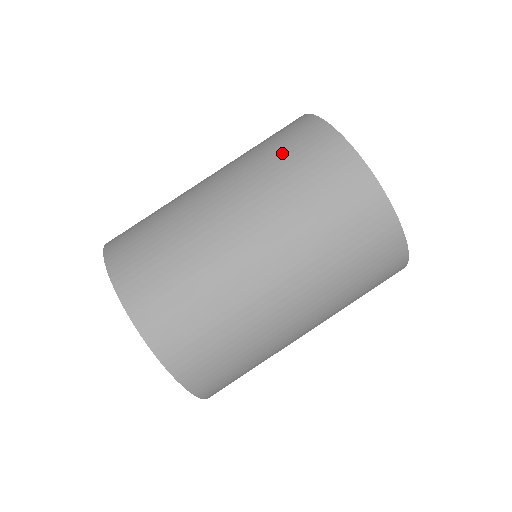
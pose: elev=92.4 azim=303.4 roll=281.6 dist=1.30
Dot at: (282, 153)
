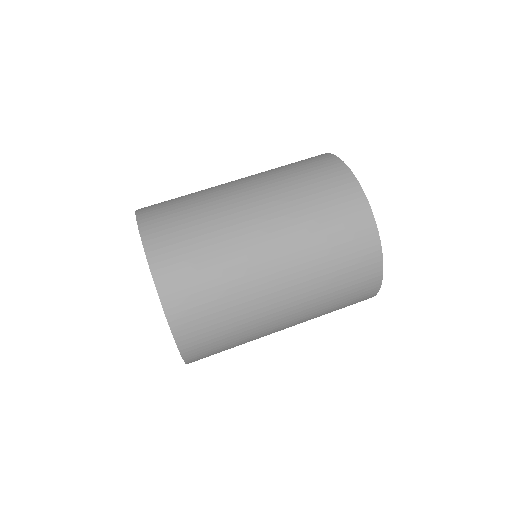
Dot at: occluded
